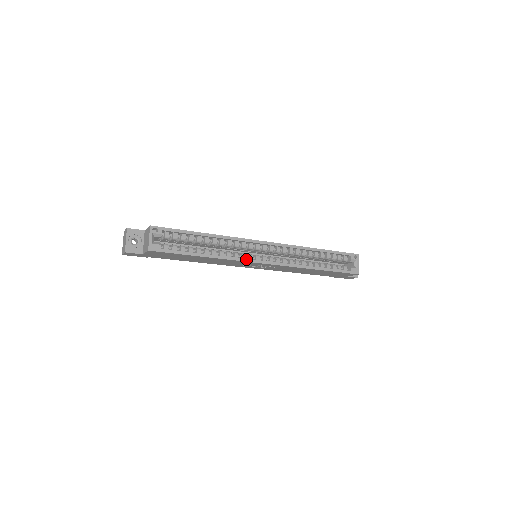
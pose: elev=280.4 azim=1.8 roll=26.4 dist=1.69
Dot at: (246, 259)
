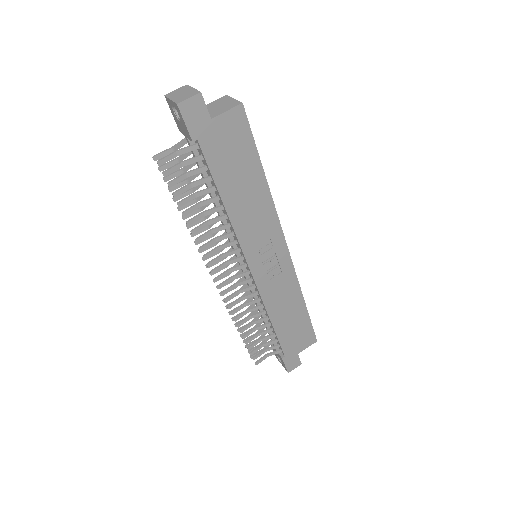
Dot at: (279, 225)
